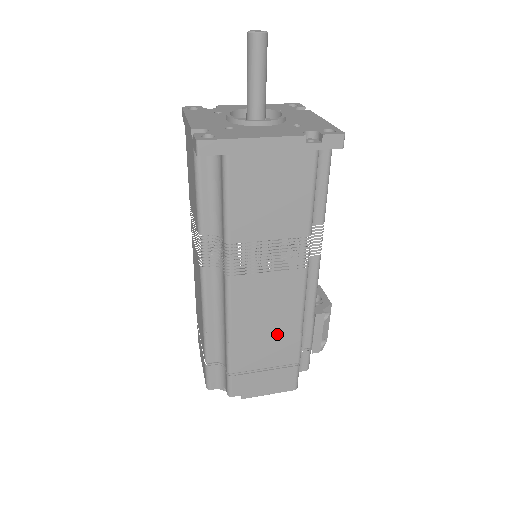
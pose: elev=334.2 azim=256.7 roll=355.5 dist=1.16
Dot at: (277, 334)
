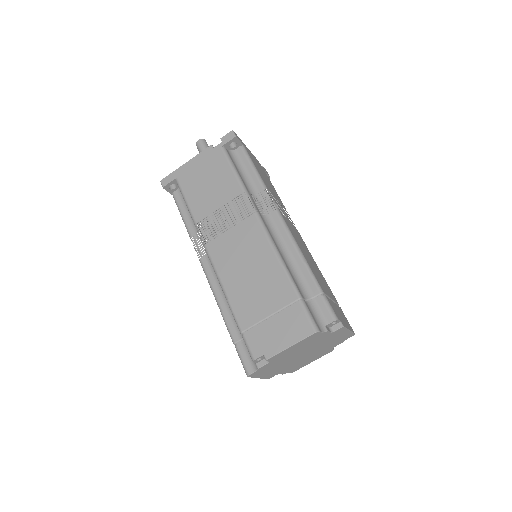
Dot at: (317, 271)
